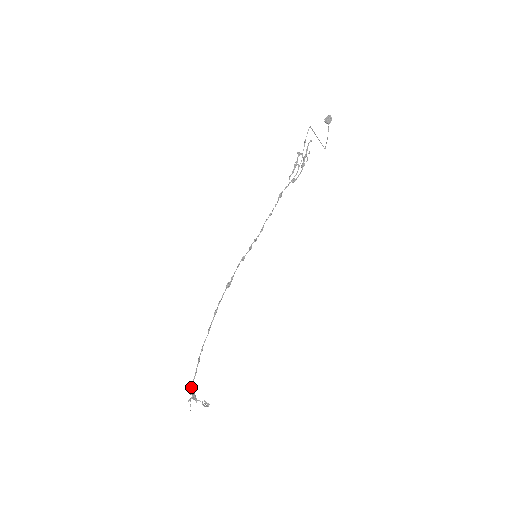
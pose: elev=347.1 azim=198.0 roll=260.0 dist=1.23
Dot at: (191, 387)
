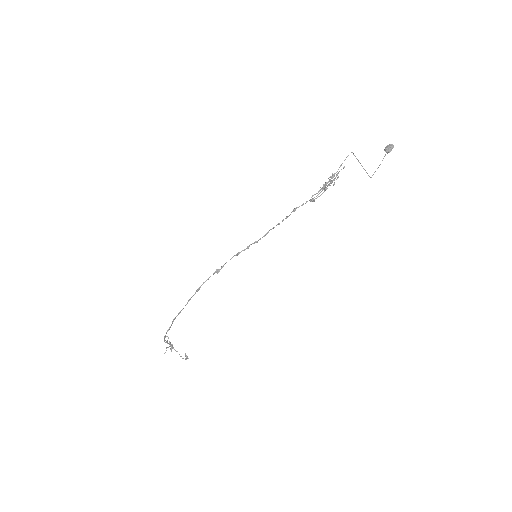
Dot at: (164, 338)
